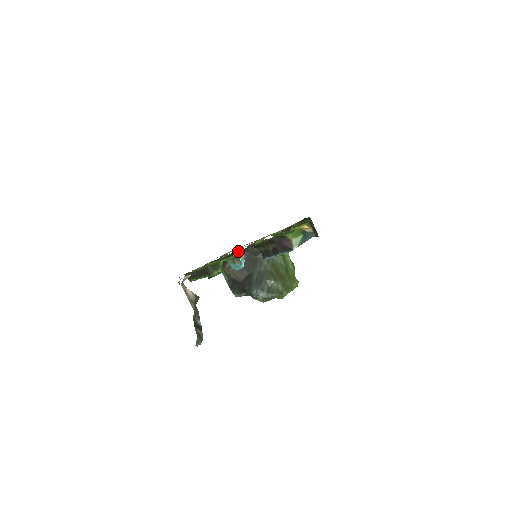
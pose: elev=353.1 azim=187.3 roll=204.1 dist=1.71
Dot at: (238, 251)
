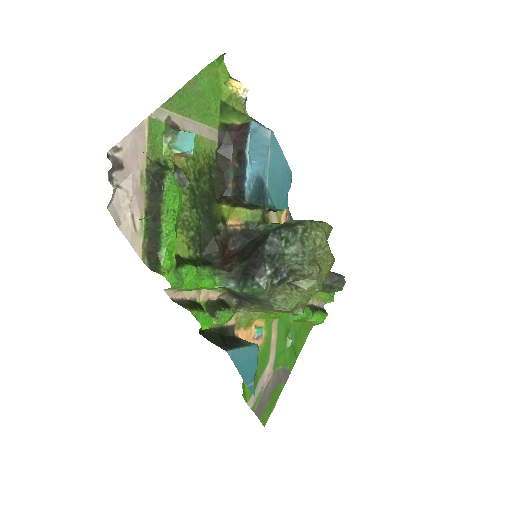
Dot at: (203, 202)
